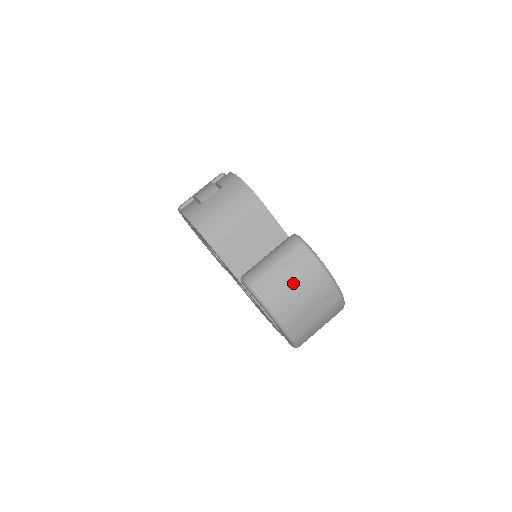
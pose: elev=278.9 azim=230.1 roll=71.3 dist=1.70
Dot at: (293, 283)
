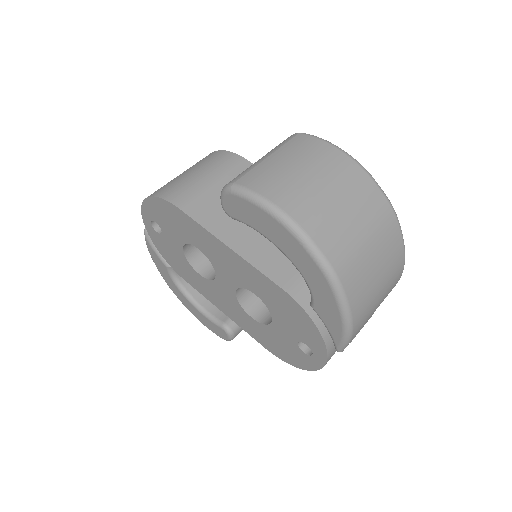
Dot at: (300, 169)
